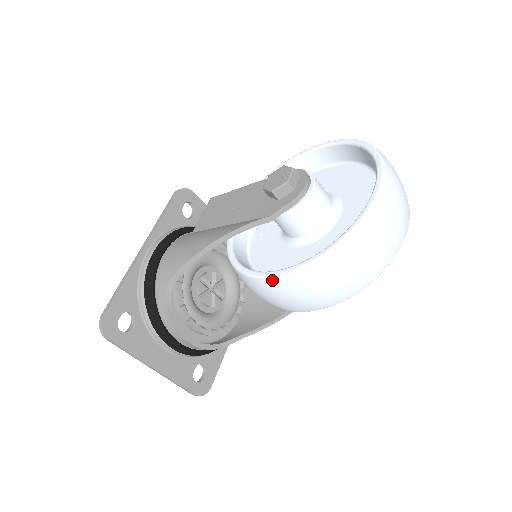
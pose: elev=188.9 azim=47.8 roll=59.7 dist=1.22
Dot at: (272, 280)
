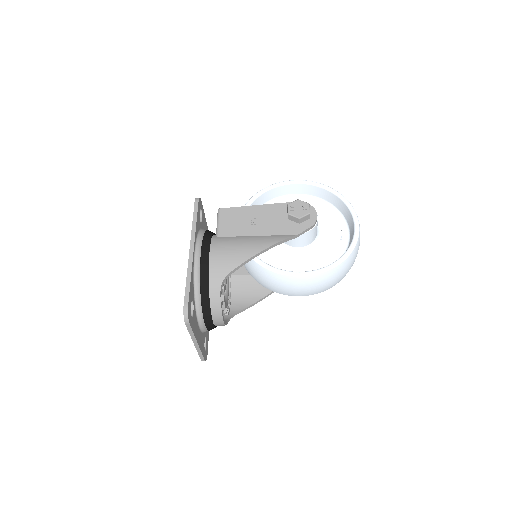
Dot at: (303, 278)
